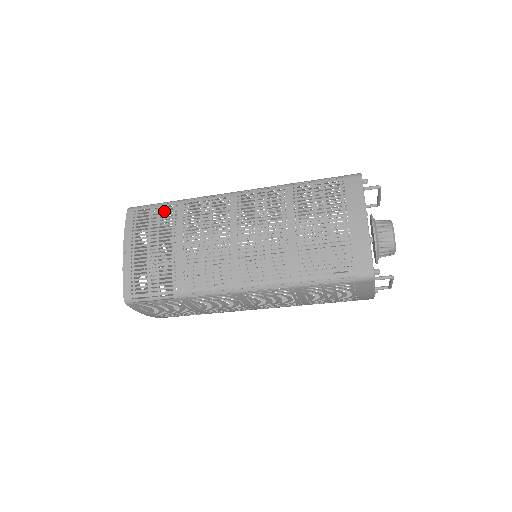
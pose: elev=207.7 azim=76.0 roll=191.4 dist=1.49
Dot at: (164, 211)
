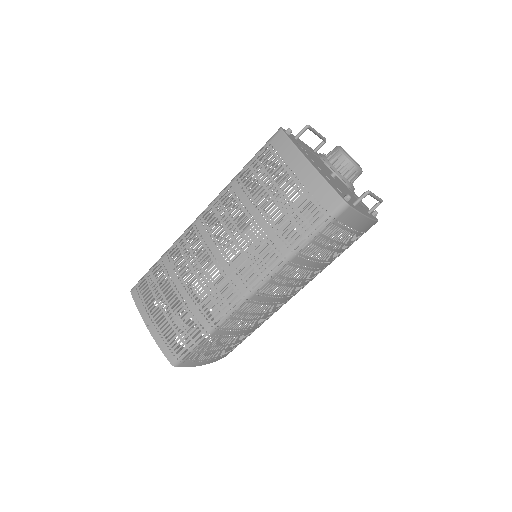
Dot at: (156, 273)
